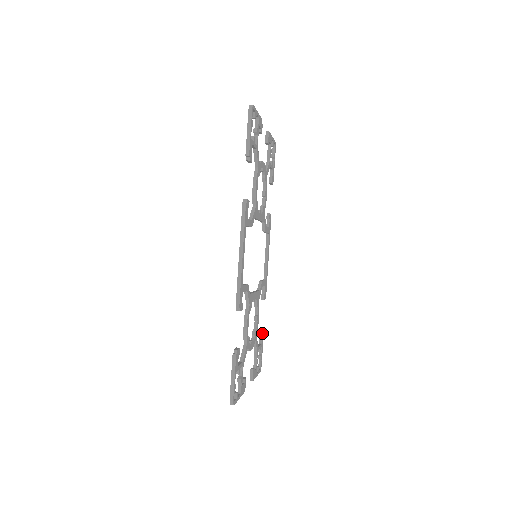
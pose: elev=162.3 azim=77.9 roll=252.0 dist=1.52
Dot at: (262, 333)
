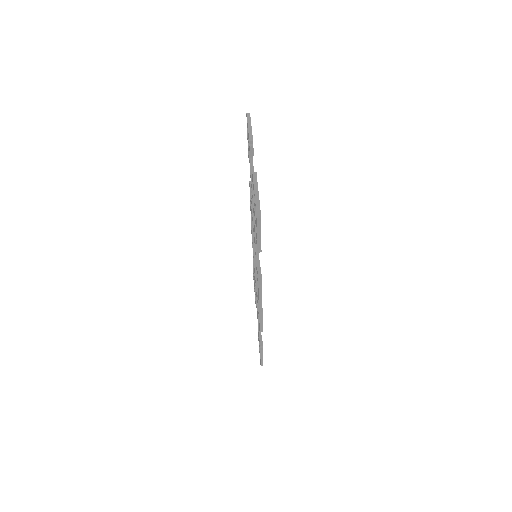
Dot at: occluded
